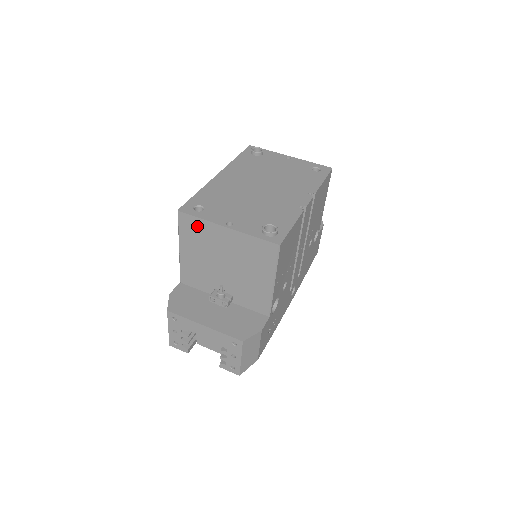
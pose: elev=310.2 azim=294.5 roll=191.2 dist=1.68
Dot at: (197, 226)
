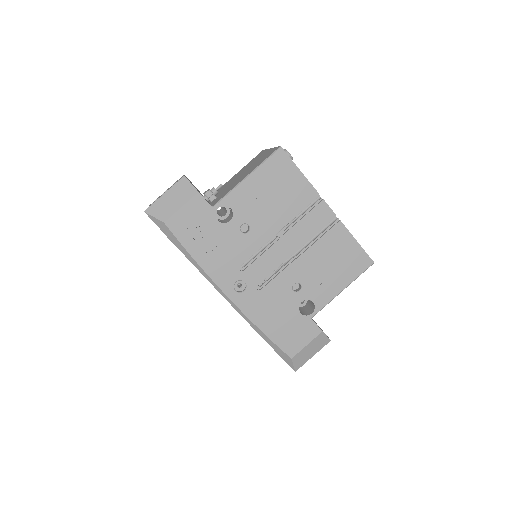
Dot at: occluded
